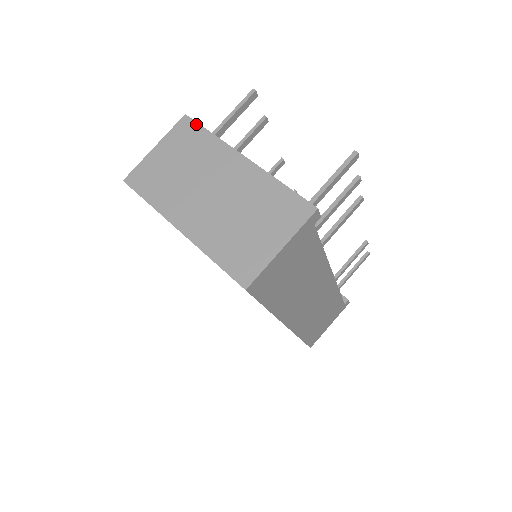
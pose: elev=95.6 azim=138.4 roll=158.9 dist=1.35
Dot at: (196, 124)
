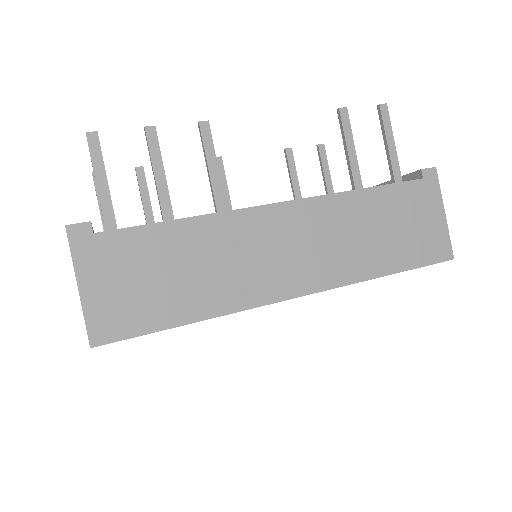
Dot at: occluded
